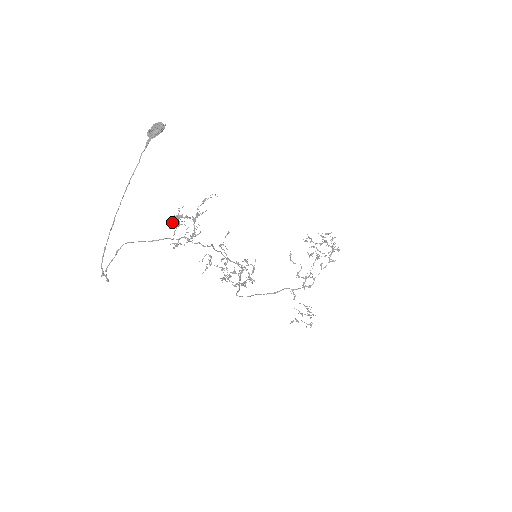
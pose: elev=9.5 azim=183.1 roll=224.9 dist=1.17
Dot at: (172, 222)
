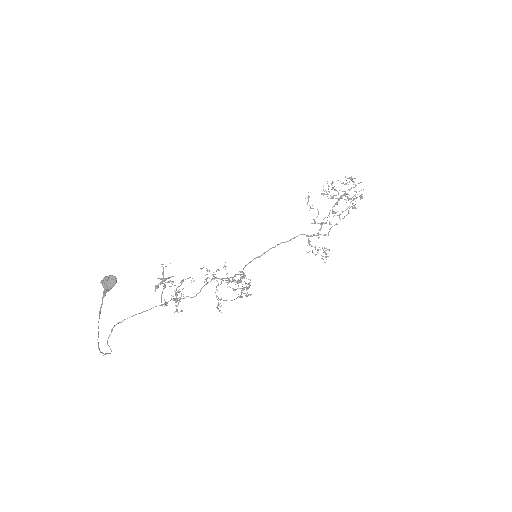
Dot at: (157, 286)
